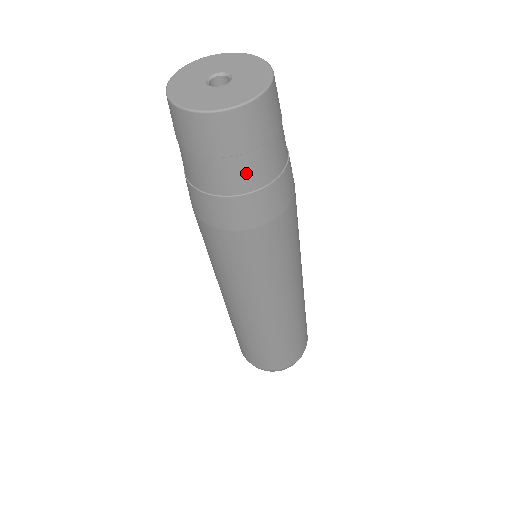
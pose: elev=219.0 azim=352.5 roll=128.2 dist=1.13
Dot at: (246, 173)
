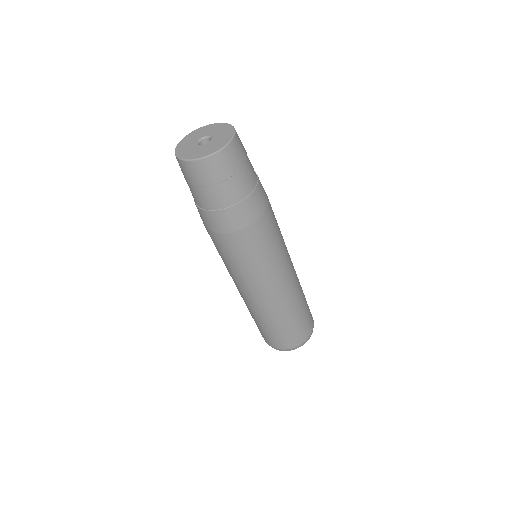
Dot at: (237, 188)
